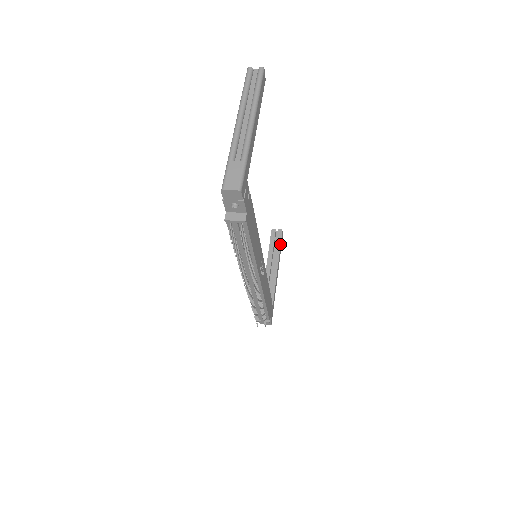
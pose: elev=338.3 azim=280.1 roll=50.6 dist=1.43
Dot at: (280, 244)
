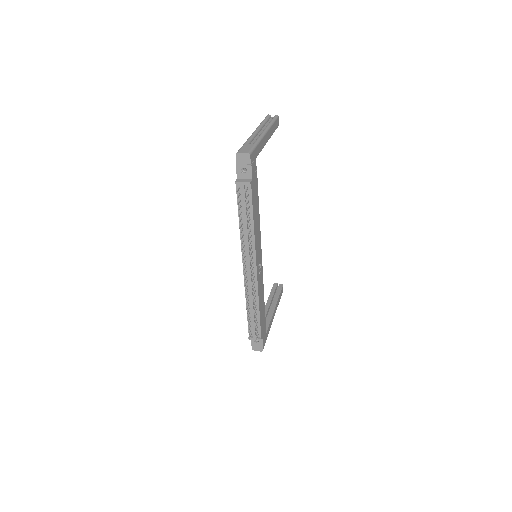
Dot at: (280, 293)
